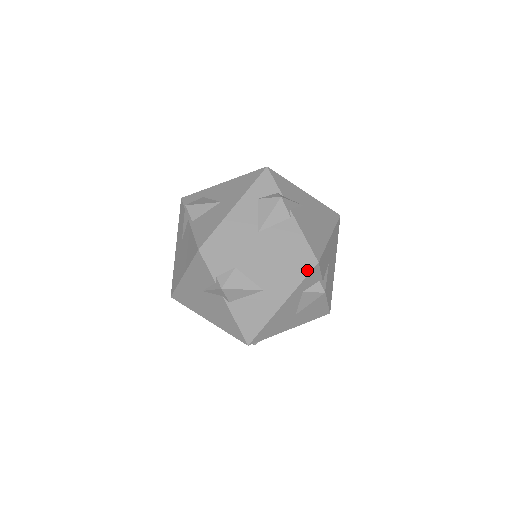
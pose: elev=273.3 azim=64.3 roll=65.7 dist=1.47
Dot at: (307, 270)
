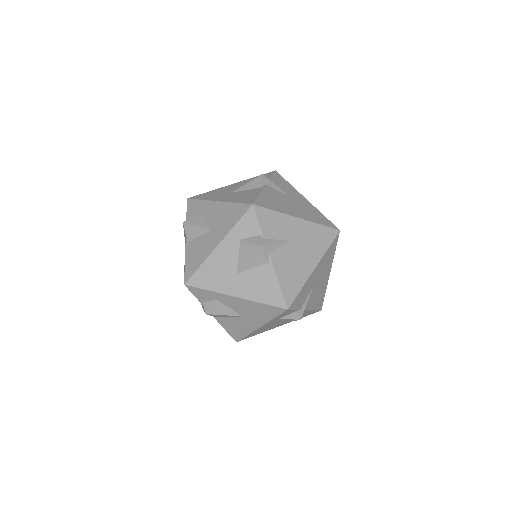
Dot at: (278, 312)
